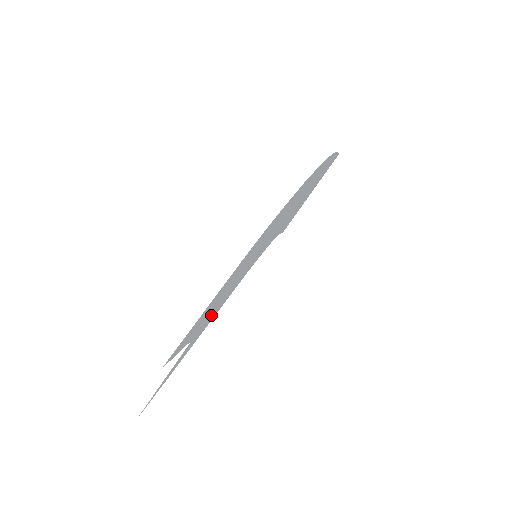
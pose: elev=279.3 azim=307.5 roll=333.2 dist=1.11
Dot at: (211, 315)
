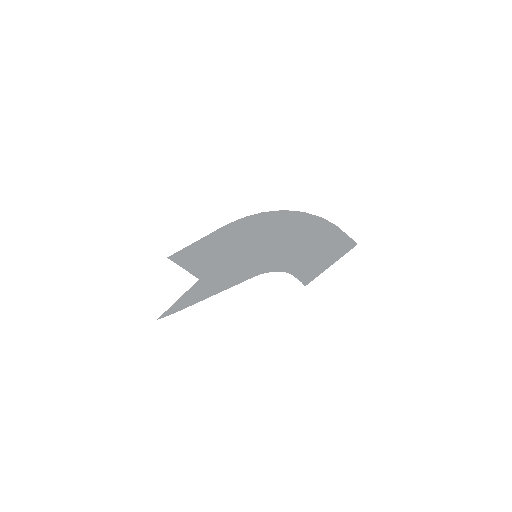
Dot at: (217, 275)
